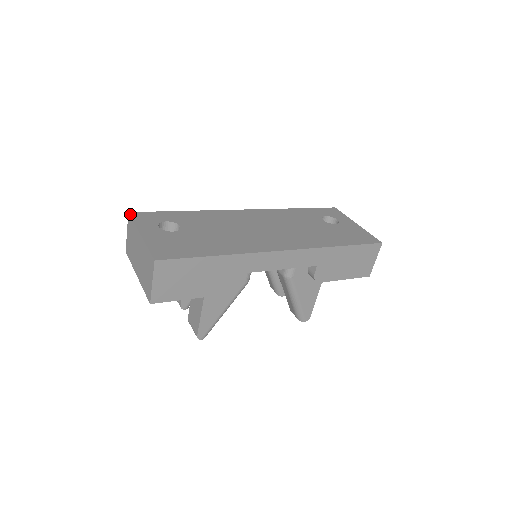
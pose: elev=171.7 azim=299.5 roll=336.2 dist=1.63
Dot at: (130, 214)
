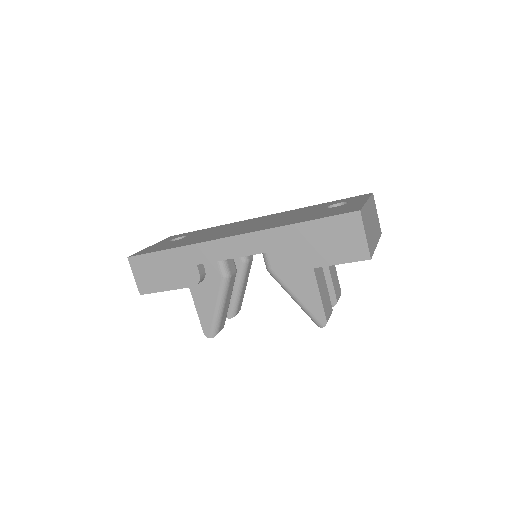
Dot at: (169, 237)
